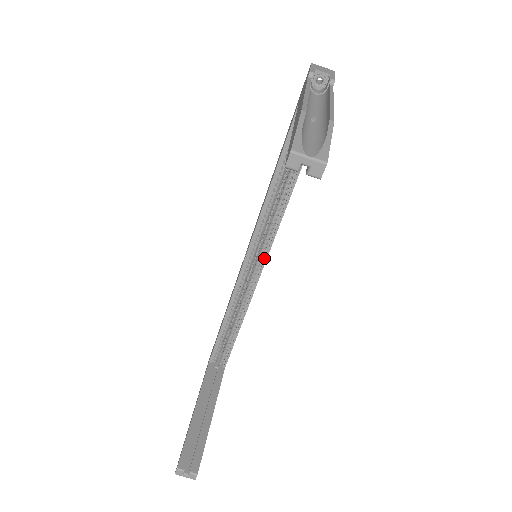
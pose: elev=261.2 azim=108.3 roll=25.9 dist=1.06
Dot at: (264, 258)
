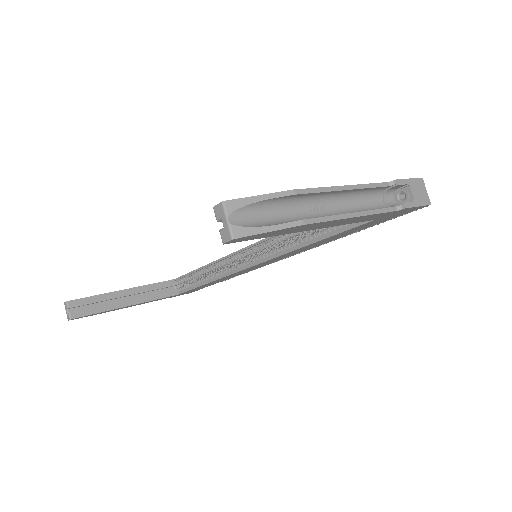
Dot at: (254, 263)
